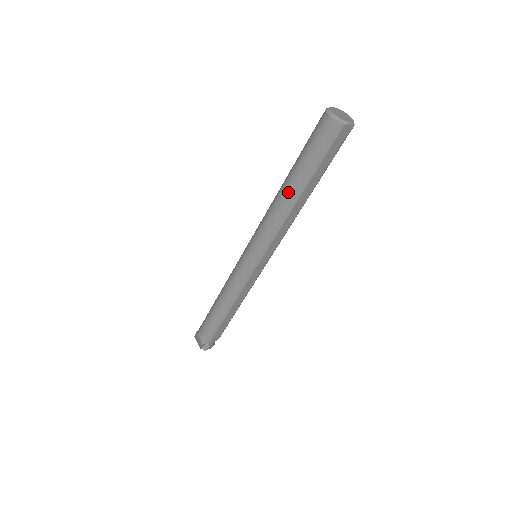
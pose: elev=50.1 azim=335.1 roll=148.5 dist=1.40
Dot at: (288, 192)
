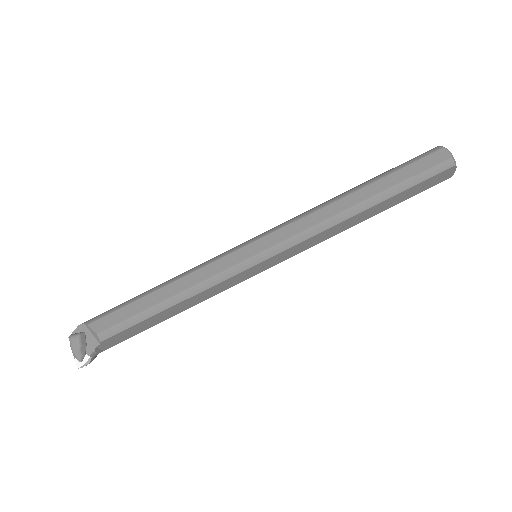
Dot at: occluded
